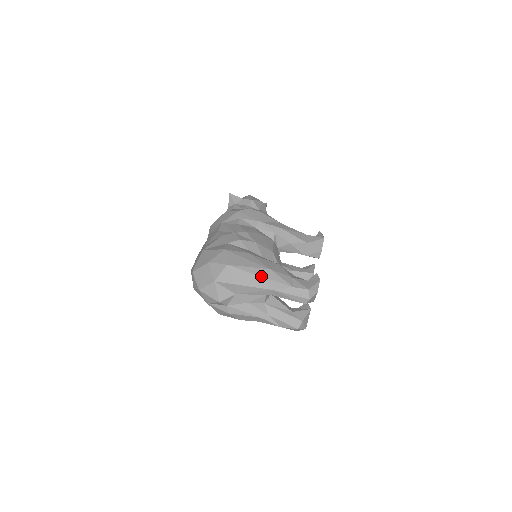
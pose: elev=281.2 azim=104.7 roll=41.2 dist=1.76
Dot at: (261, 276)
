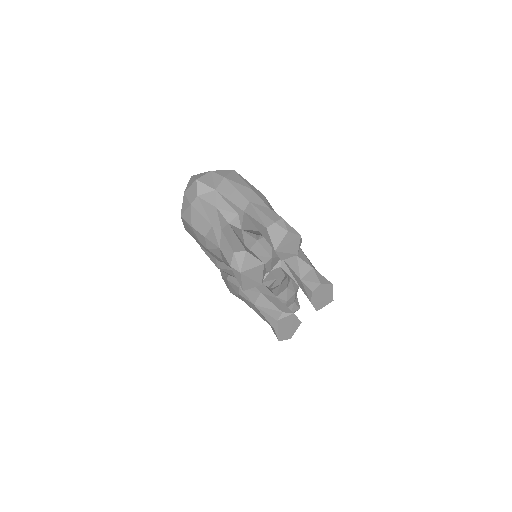
Dot at: (252, 188)
